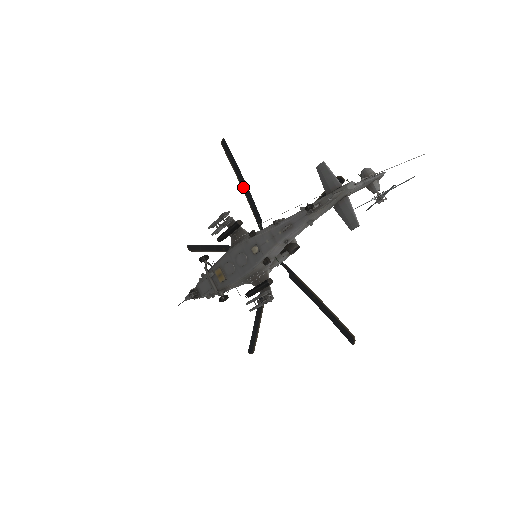
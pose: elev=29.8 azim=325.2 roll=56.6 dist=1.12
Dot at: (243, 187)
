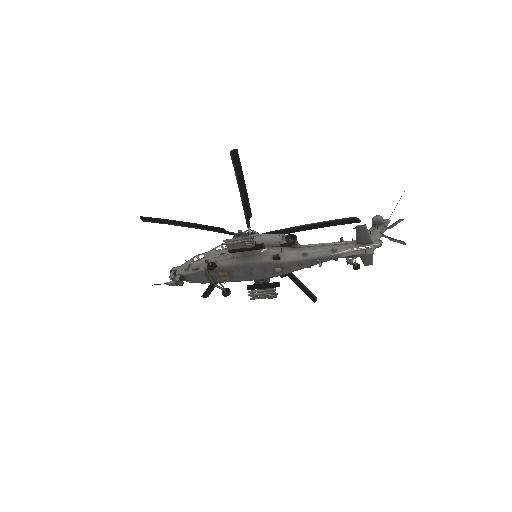
Dot at: (241, 189)
